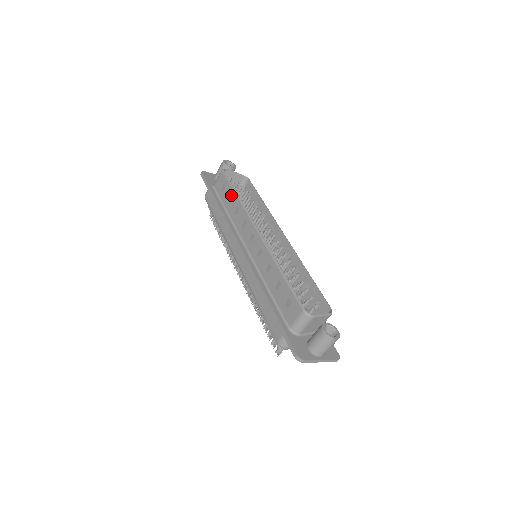
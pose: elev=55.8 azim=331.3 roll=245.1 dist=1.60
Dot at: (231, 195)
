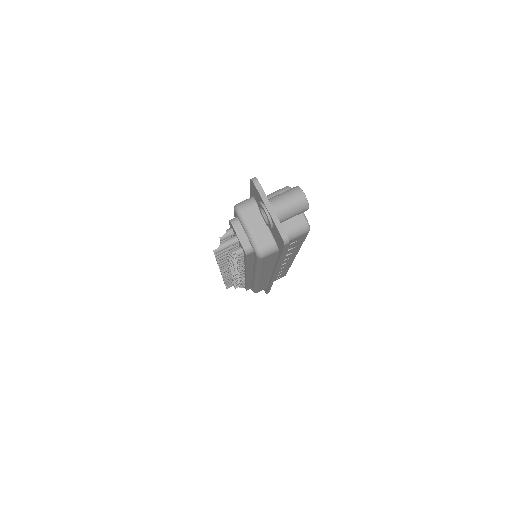
Dot at: occluded
